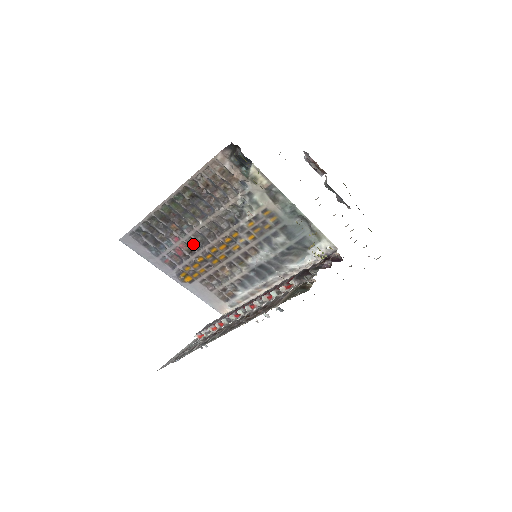
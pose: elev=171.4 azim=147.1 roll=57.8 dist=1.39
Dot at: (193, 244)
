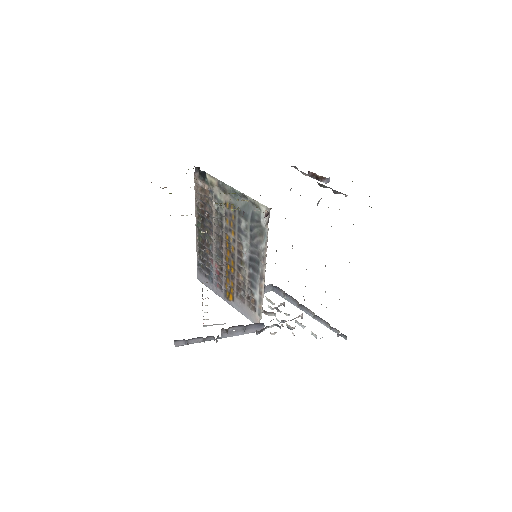
Dot at: (219, 261)
